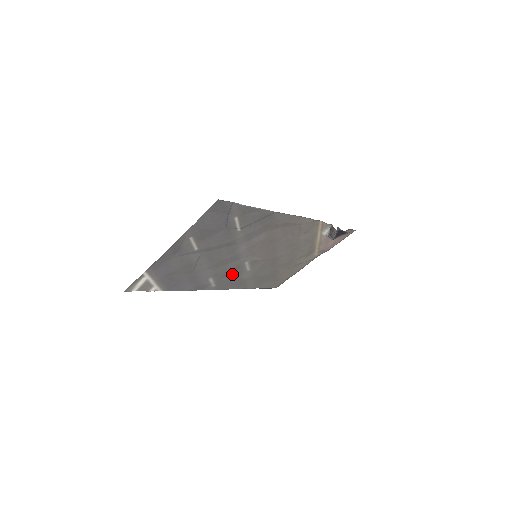
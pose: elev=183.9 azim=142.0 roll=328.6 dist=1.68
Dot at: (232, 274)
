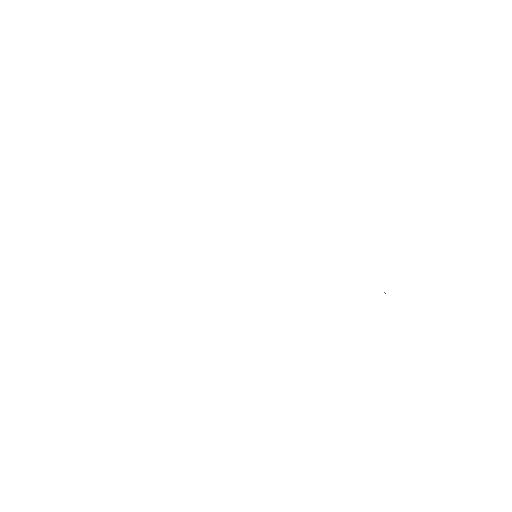
Dot at: occluded
